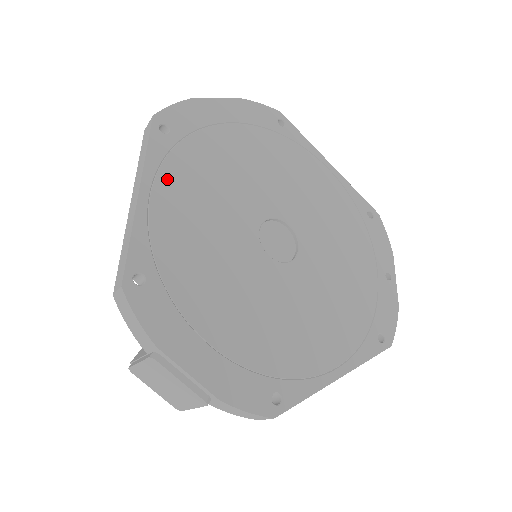
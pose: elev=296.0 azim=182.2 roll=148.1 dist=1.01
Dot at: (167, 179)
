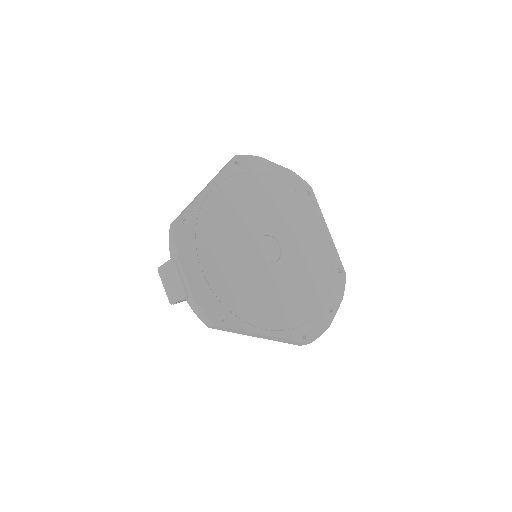
Dot at: (225, 187)
